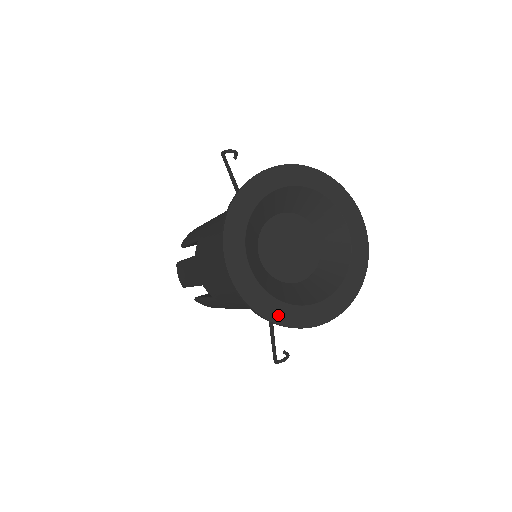
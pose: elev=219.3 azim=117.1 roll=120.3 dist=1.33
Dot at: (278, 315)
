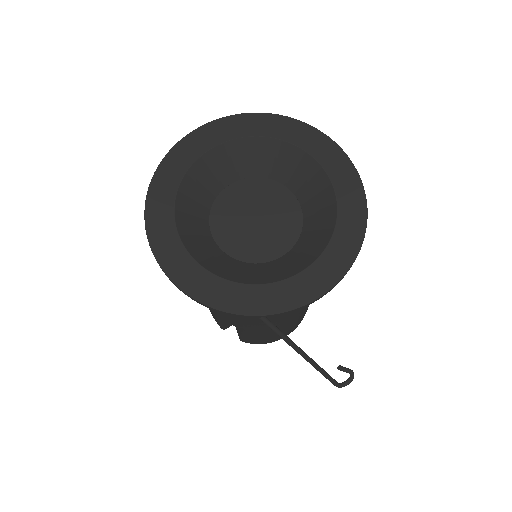
Dot at: (244, 303)
